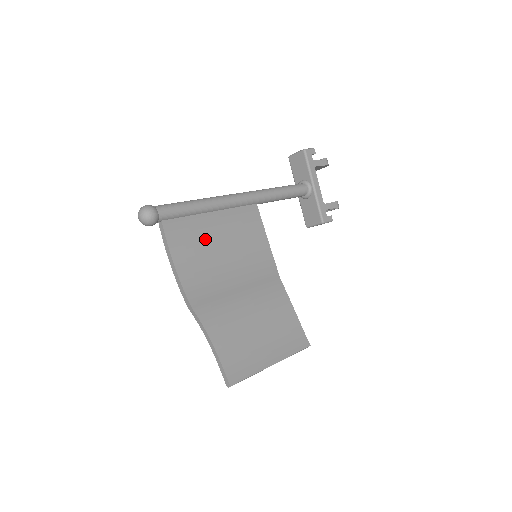
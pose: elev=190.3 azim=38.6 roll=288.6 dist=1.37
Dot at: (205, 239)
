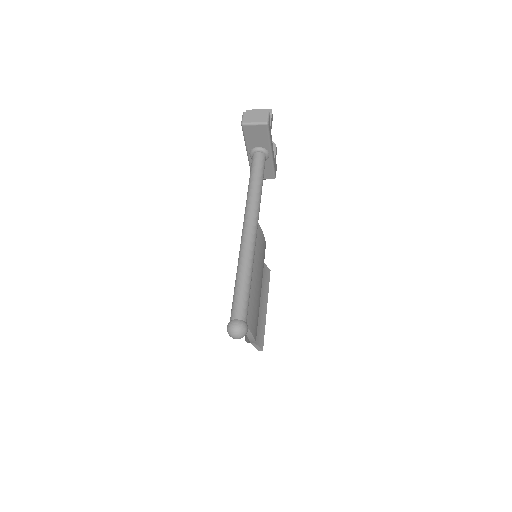
Dot at: (256, 297)
